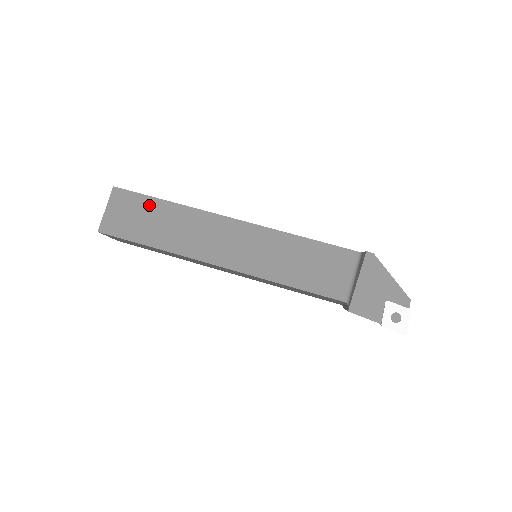
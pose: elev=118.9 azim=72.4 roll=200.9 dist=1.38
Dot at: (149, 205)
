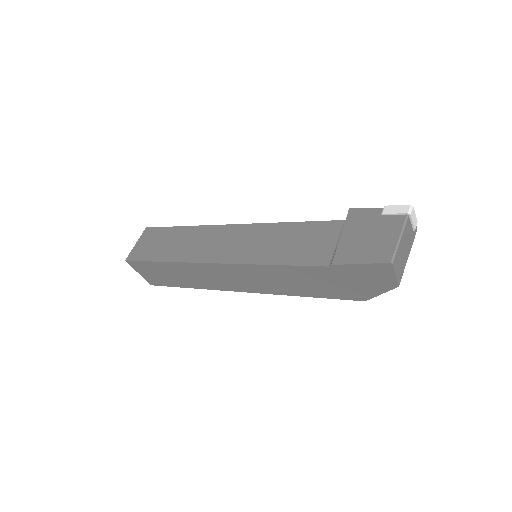
Dot at: occluded
